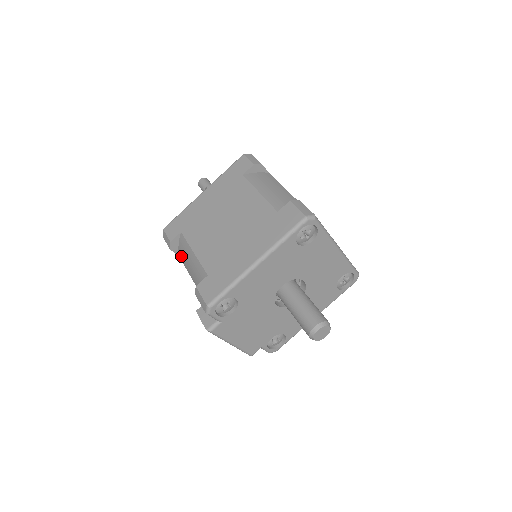
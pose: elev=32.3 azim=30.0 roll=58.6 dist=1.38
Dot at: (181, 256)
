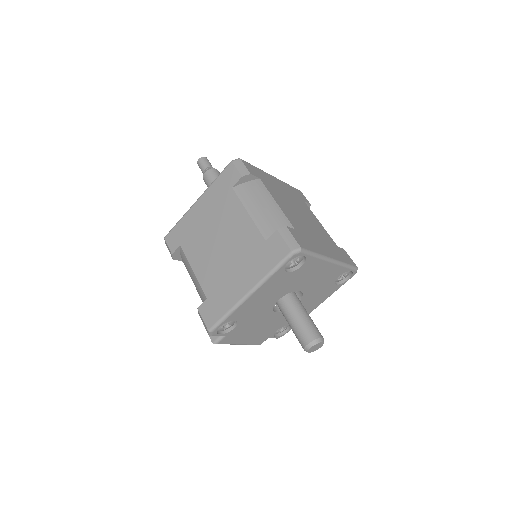
Dot at: occluded
